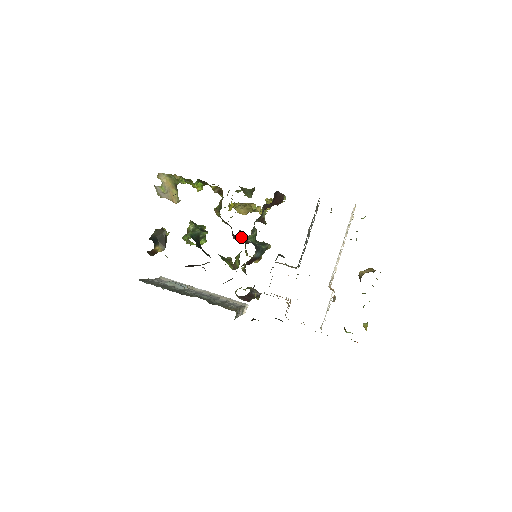
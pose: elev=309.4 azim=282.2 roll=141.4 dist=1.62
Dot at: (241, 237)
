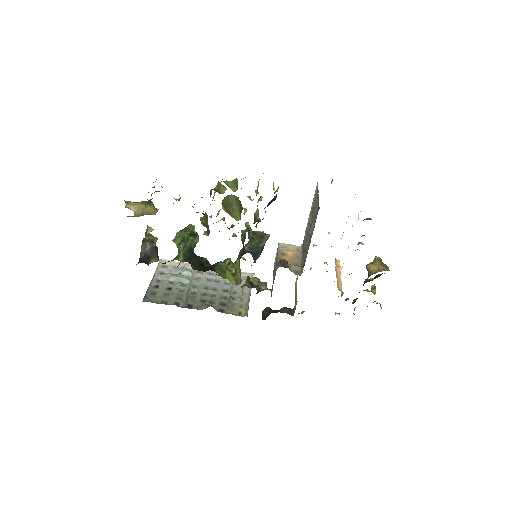
Dot at: occluded
